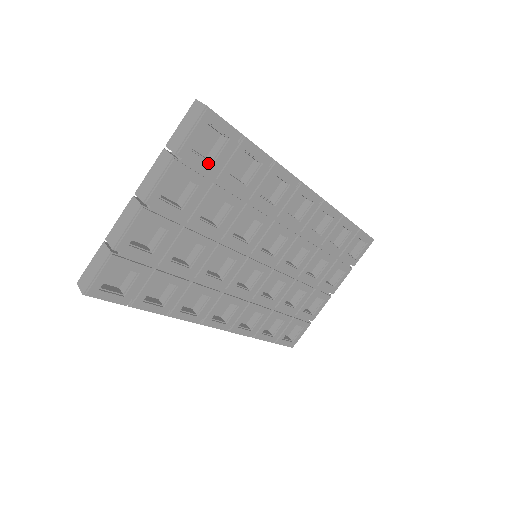
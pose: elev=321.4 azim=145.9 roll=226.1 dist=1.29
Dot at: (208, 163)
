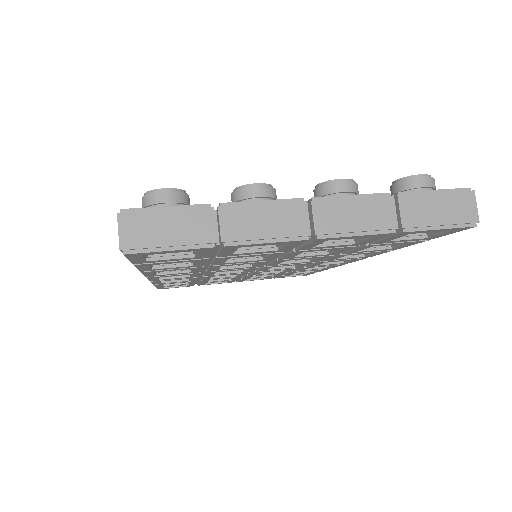
Dot at: (390, 240)
